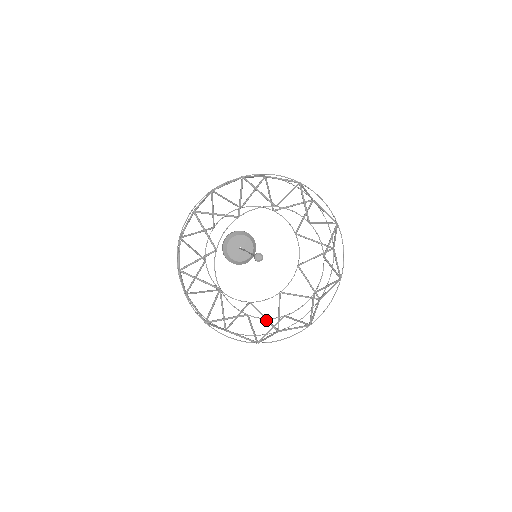
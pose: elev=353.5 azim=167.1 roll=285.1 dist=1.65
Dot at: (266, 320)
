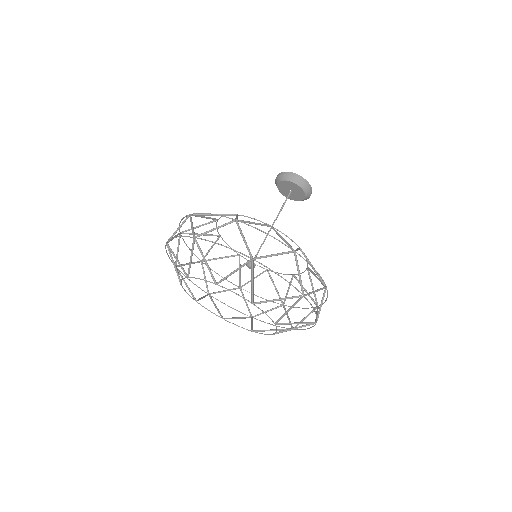
Dot at: (276, 291)
